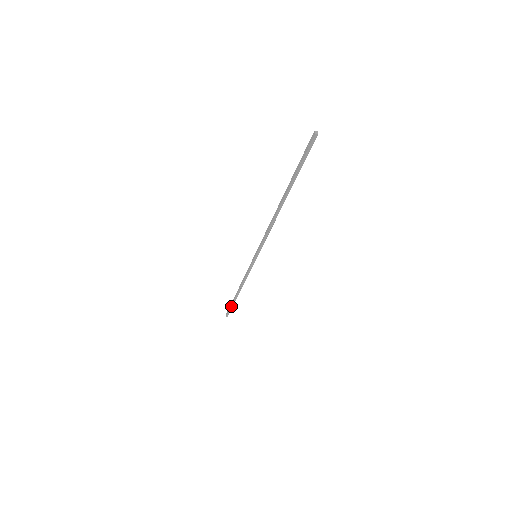
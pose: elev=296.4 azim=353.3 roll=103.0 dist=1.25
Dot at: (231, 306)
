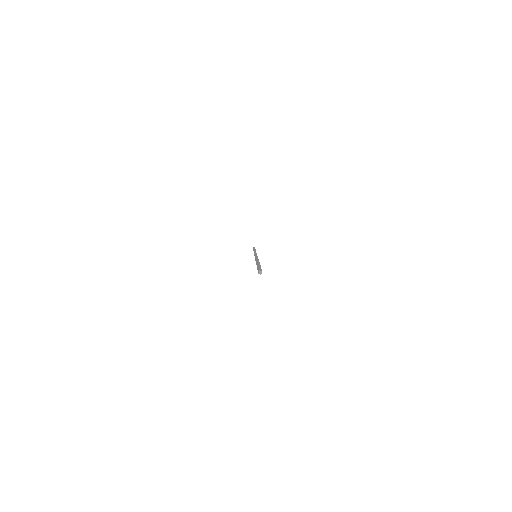
Dot at: occluded
